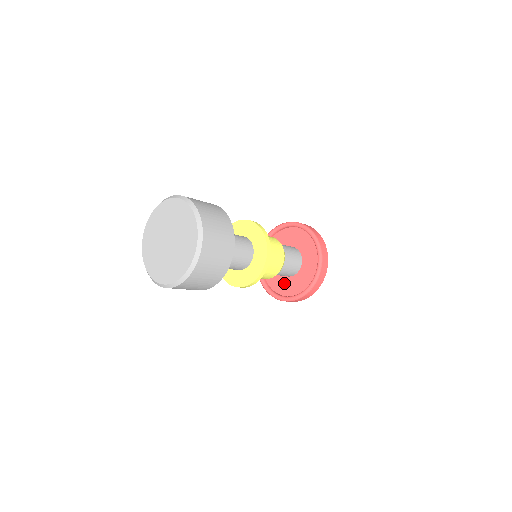
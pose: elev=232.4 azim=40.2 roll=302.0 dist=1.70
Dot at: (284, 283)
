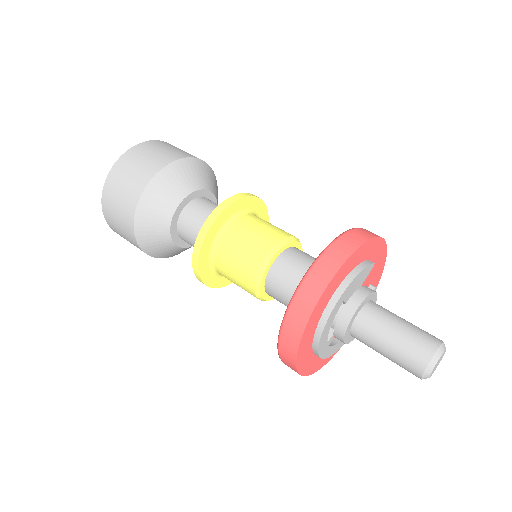
Dot at: occluded
